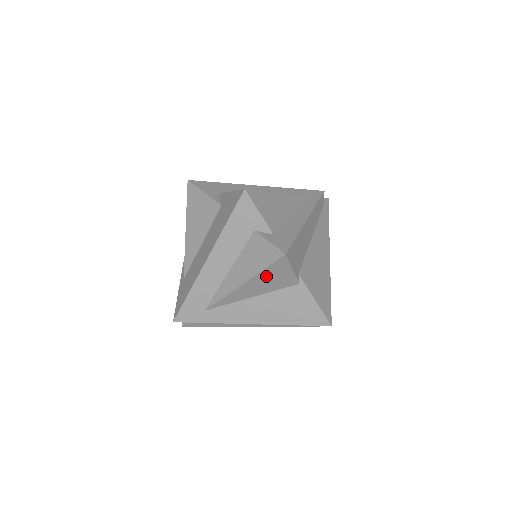
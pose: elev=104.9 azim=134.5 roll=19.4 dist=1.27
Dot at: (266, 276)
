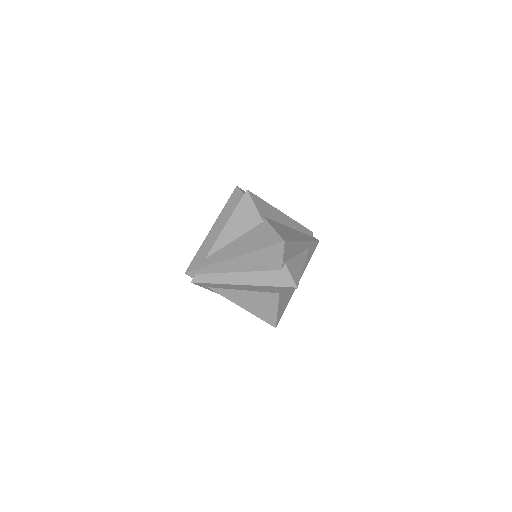
Dot at: (240, 214)
